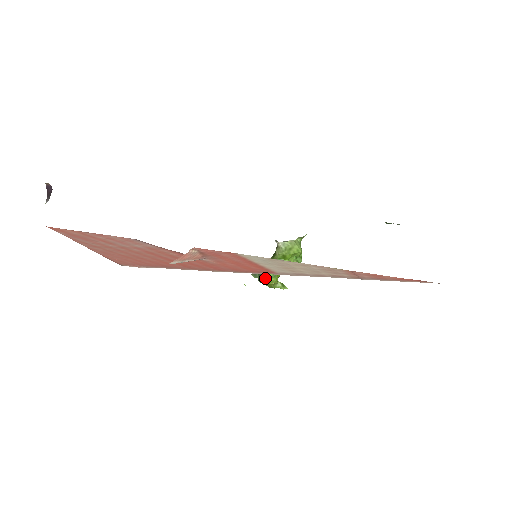
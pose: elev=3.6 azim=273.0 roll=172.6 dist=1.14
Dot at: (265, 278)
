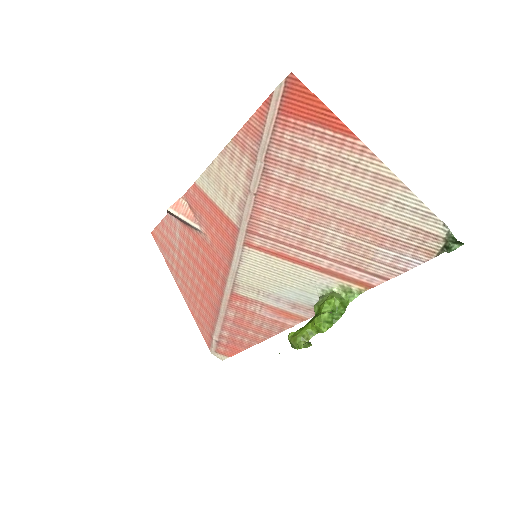
Dot at: (292, 332)
